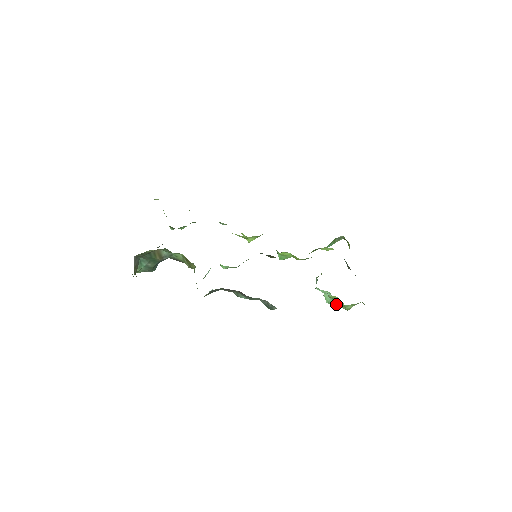
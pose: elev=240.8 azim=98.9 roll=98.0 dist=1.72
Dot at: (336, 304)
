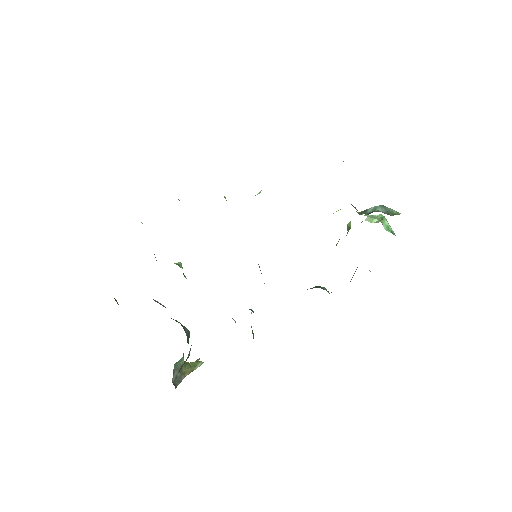
Dot at: occluded
